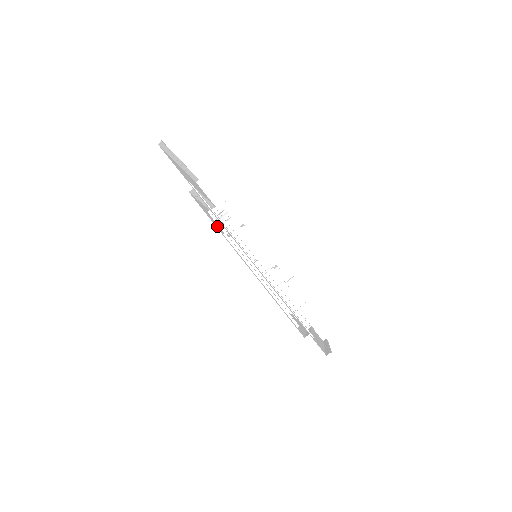
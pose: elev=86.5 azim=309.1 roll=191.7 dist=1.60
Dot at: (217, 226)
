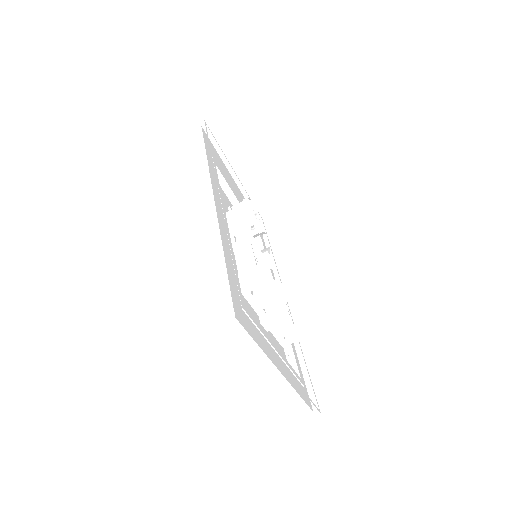
Dot at: occluded
